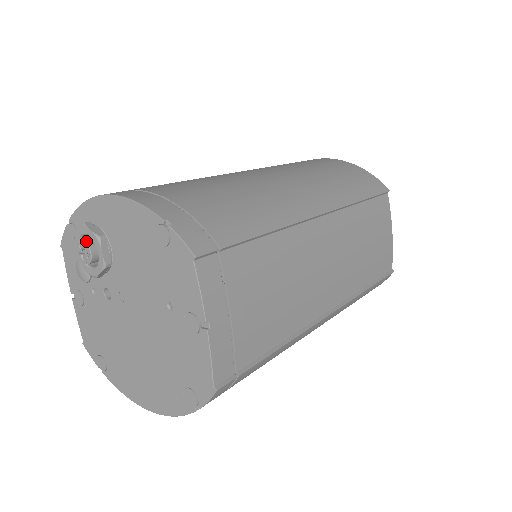
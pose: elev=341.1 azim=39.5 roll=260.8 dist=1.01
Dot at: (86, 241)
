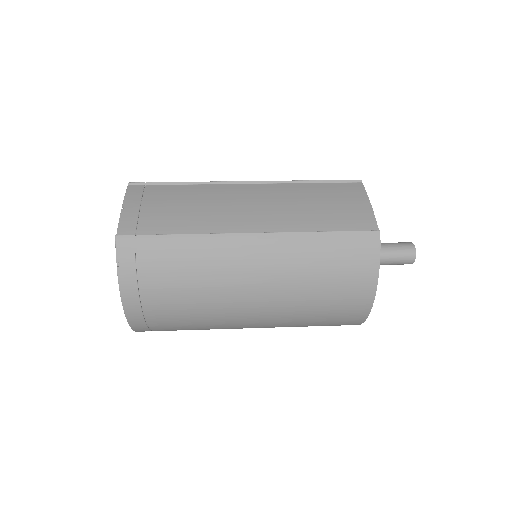
Dot at: occluded
